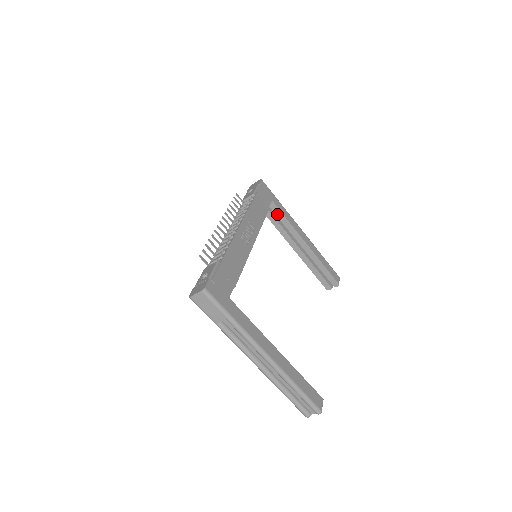
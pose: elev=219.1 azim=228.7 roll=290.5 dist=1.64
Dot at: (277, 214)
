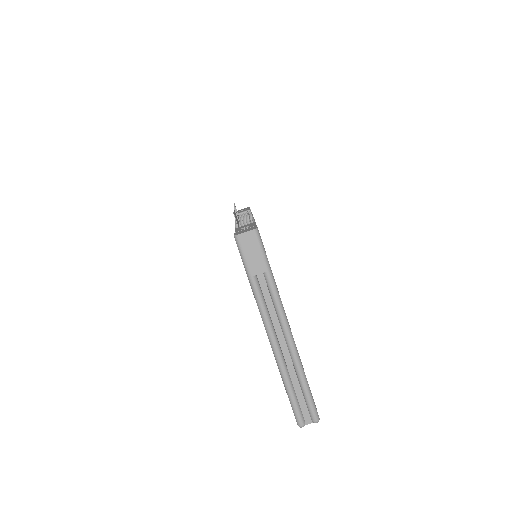
Dot at: occluded
